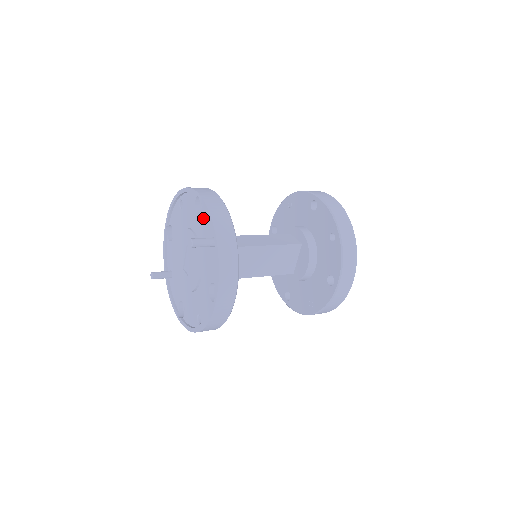
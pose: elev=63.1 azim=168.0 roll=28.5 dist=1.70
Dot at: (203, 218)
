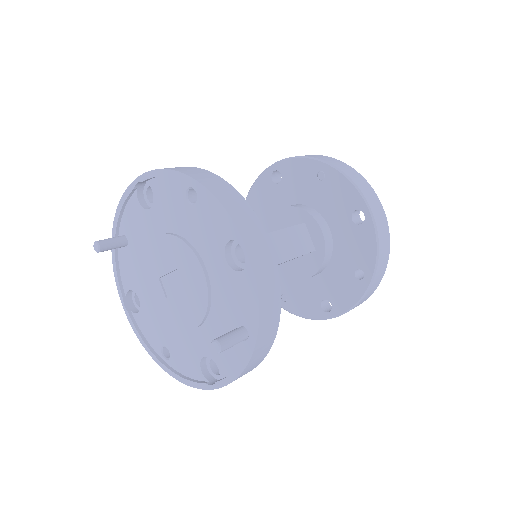
Dot at: (237, 283)
